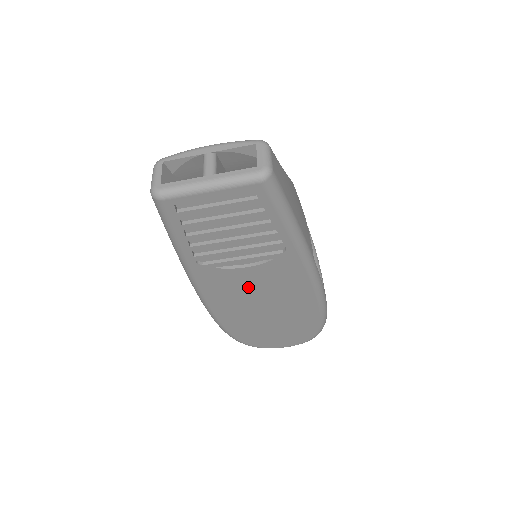
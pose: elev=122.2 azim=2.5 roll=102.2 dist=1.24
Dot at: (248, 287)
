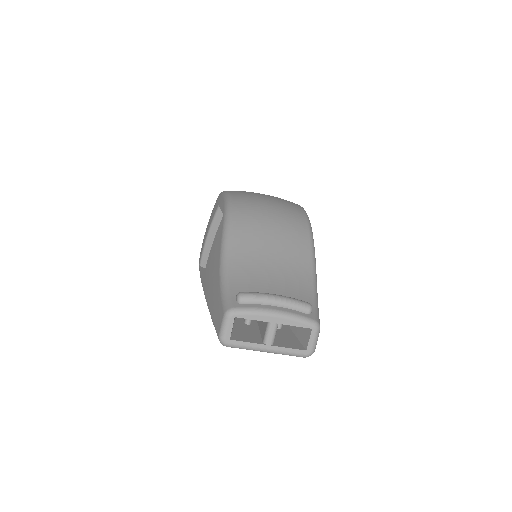
Dot at: occluded
